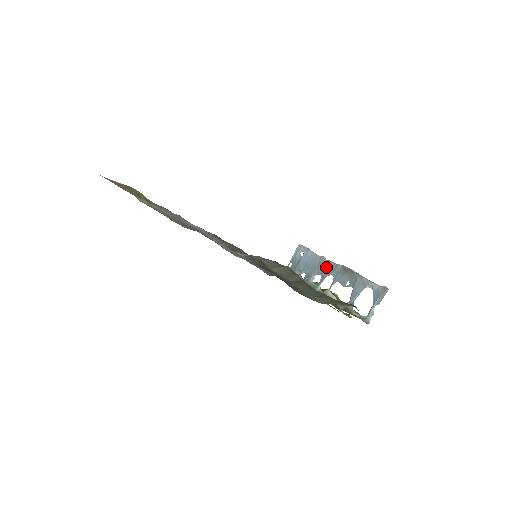
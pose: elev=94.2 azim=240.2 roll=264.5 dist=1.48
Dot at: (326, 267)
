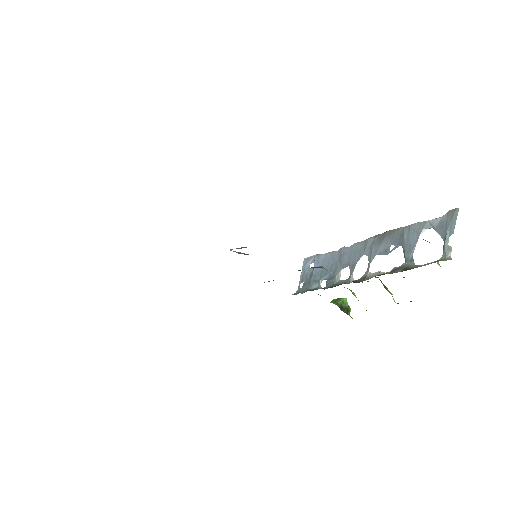
Dot at: (352, 253)
